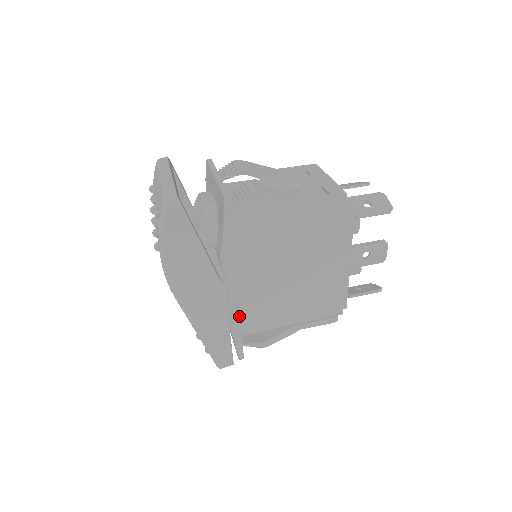
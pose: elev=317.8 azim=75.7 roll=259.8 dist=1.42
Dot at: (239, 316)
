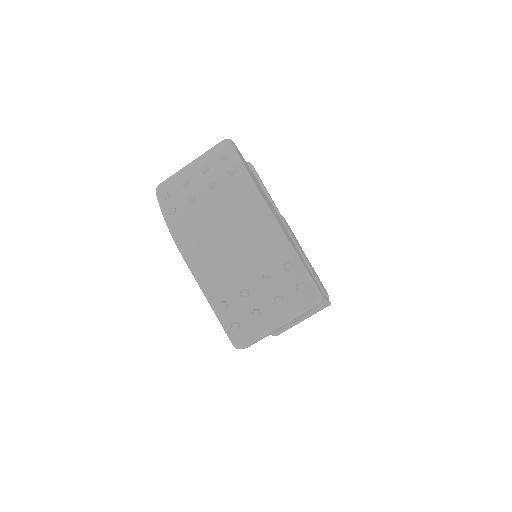
Dot at: occluded
